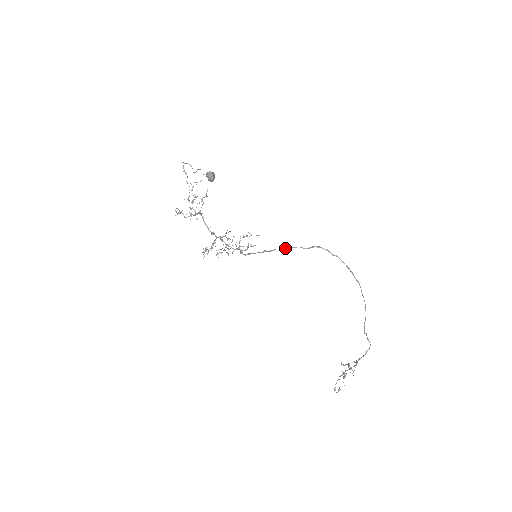
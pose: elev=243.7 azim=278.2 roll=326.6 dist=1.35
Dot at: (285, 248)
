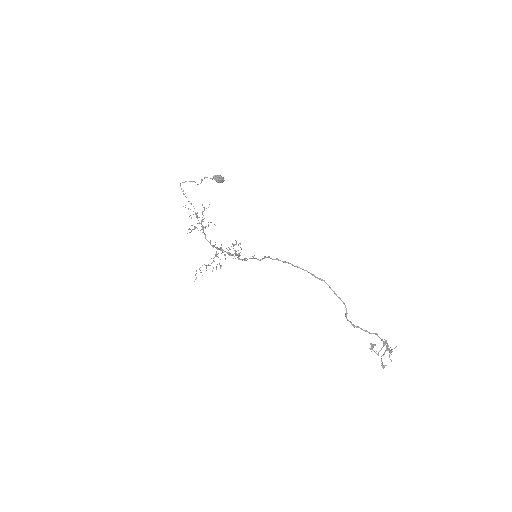
Dot at: (252, 258)
